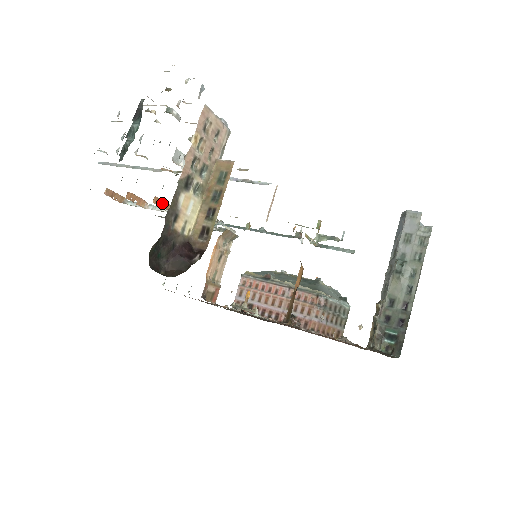
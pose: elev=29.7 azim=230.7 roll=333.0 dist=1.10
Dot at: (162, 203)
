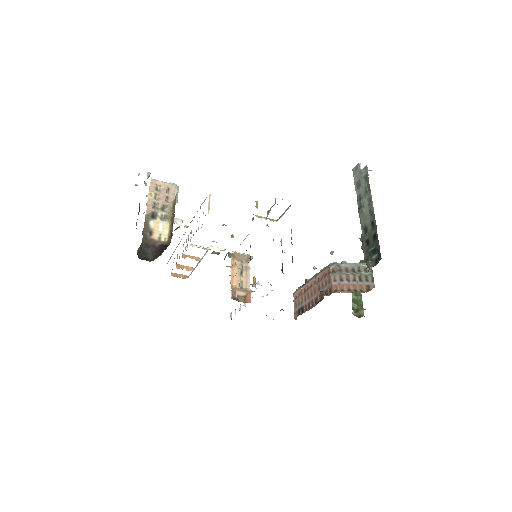
Dot at: (191, 257)
